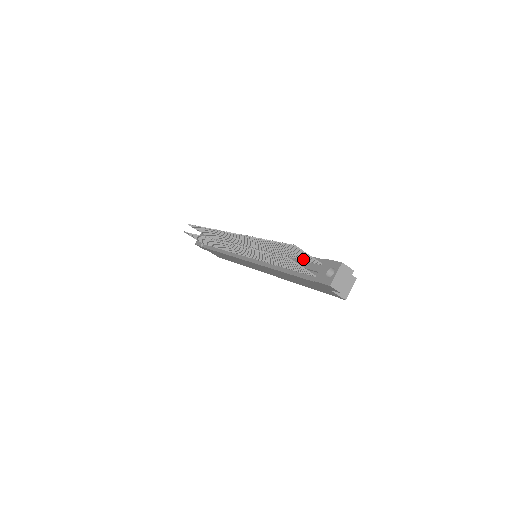
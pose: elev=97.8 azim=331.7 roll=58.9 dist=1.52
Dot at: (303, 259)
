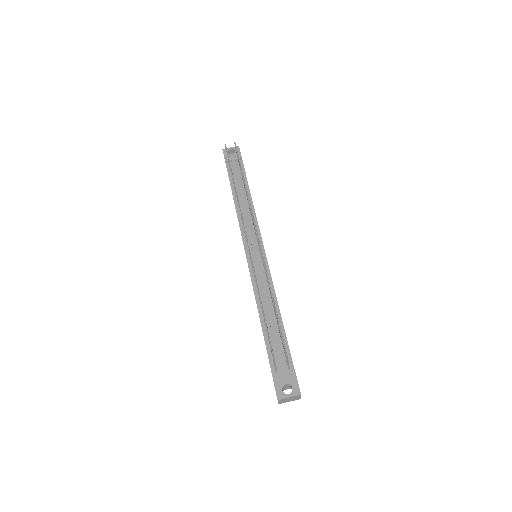
Dot at: occluded
